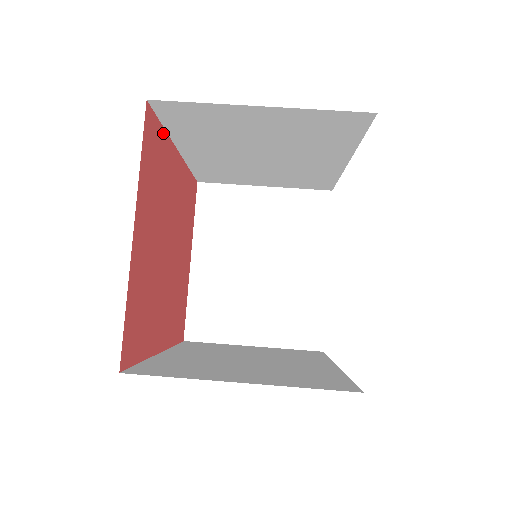
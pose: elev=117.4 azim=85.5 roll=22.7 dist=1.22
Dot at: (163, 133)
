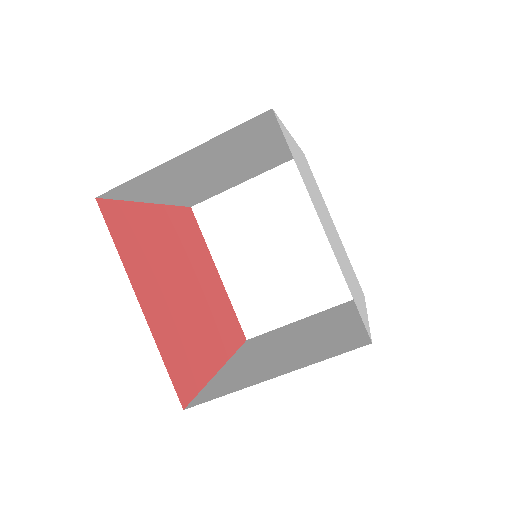
Dot at: (128, 205)
